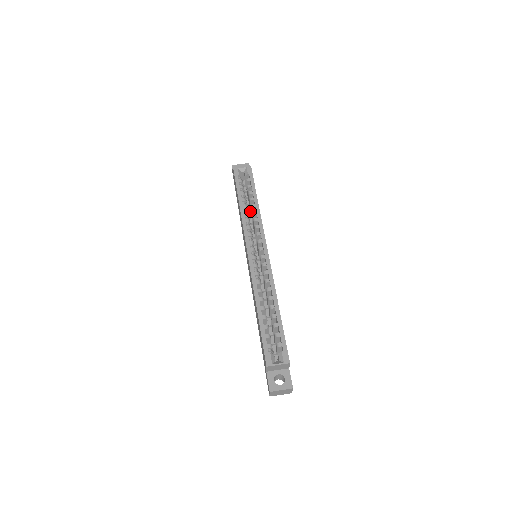
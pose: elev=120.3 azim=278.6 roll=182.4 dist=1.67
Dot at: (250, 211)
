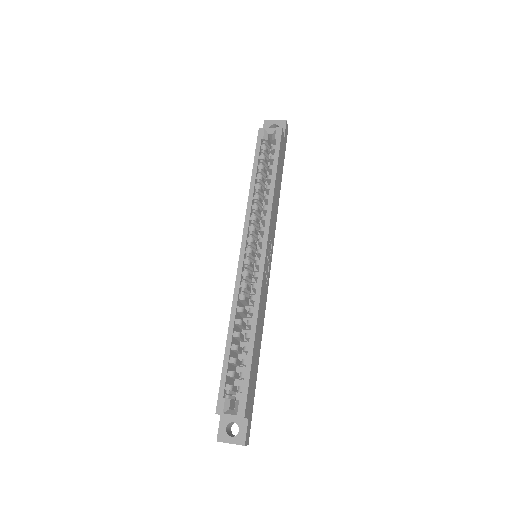
Dot at: occluded
